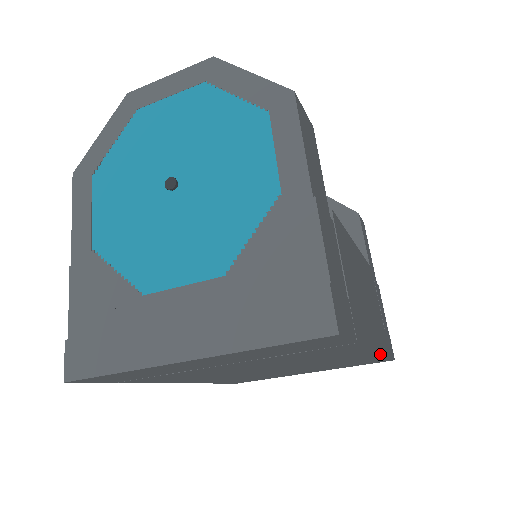
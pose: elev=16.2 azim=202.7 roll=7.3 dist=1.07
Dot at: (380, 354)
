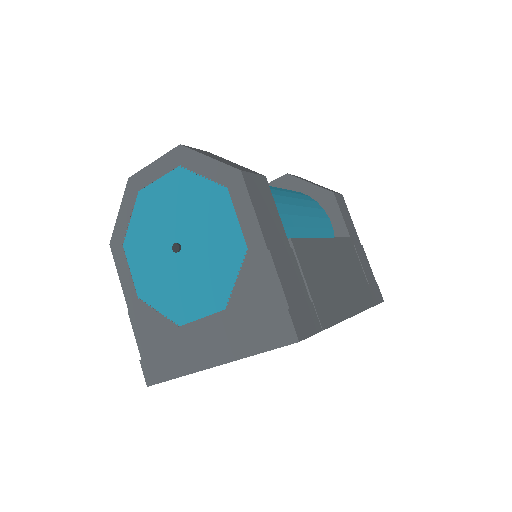
Dot at: occluded
